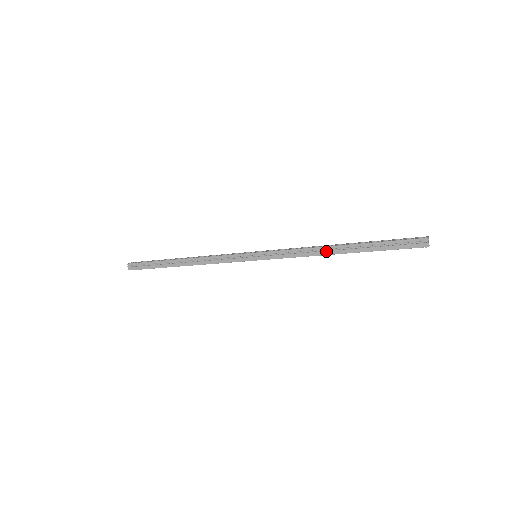
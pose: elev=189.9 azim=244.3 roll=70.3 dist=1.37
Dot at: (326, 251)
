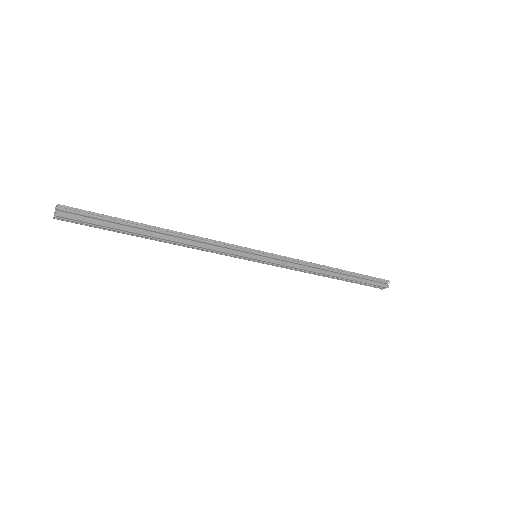
Dot at: (324, 270)
